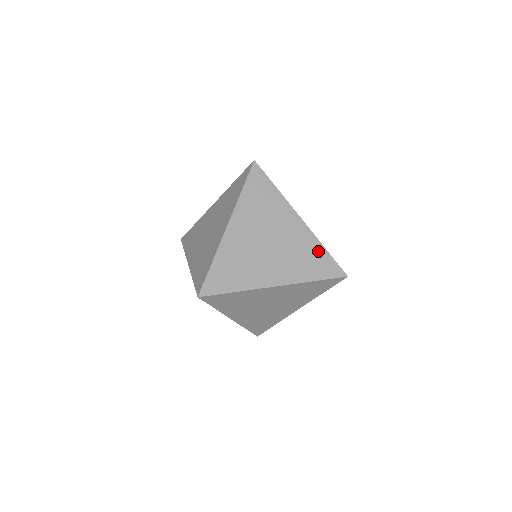
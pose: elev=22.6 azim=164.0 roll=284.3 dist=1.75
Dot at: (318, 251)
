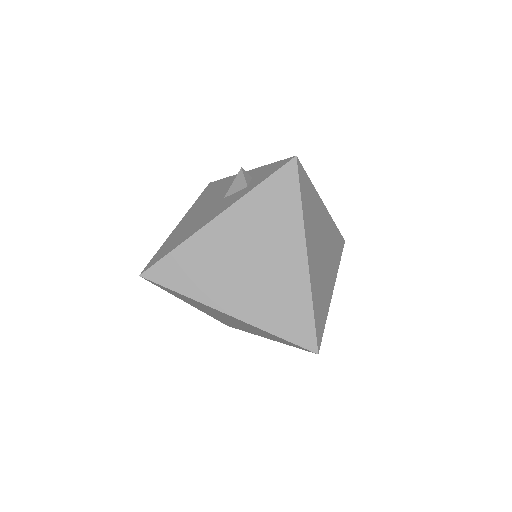
Dot at: (335, 232)
